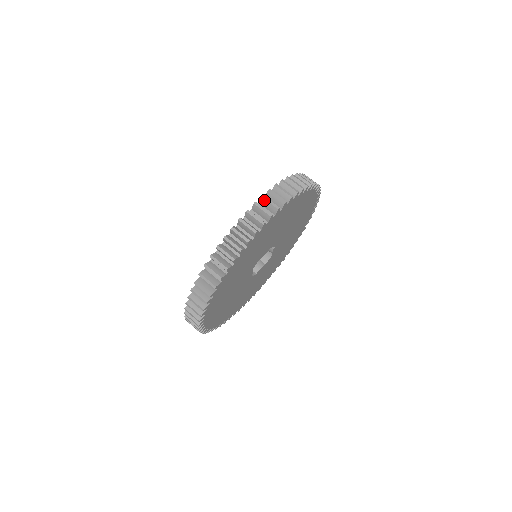
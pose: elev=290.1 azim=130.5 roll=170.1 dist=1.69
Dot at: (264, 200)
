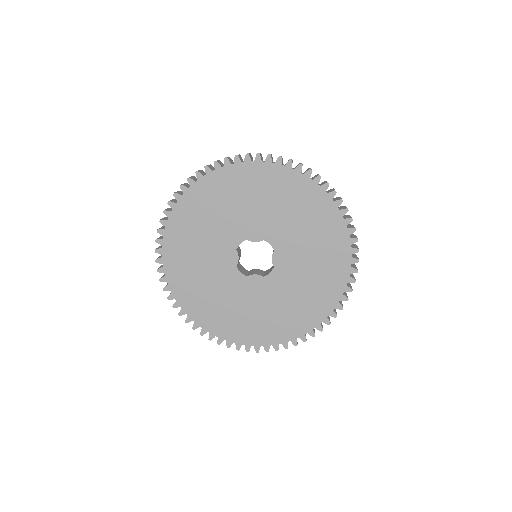
Dot at: occluded
